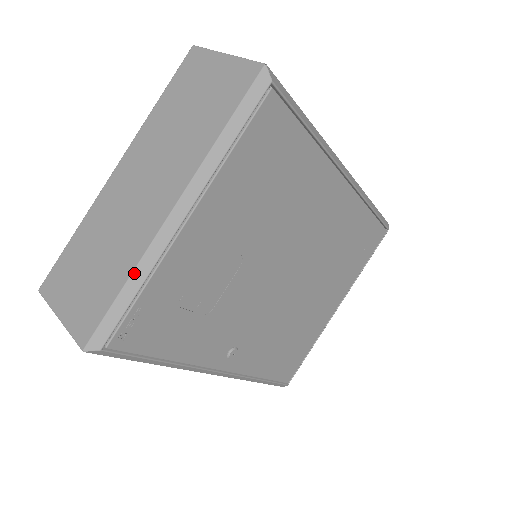
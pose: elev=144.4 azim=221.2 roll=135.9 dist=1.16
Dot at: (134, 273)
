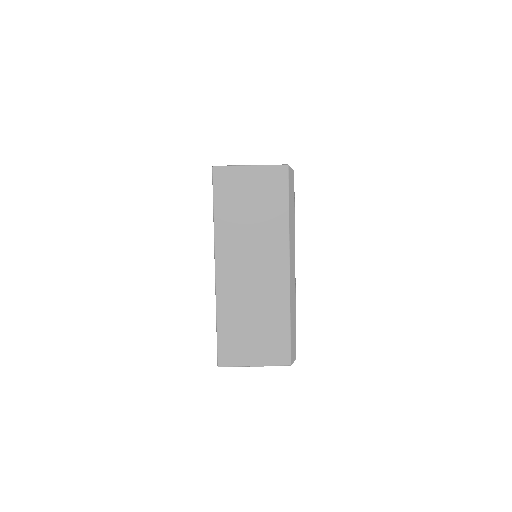
Dot at: (291, 311)
